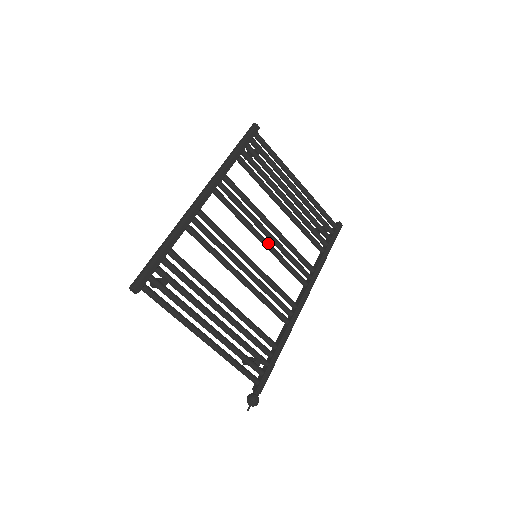
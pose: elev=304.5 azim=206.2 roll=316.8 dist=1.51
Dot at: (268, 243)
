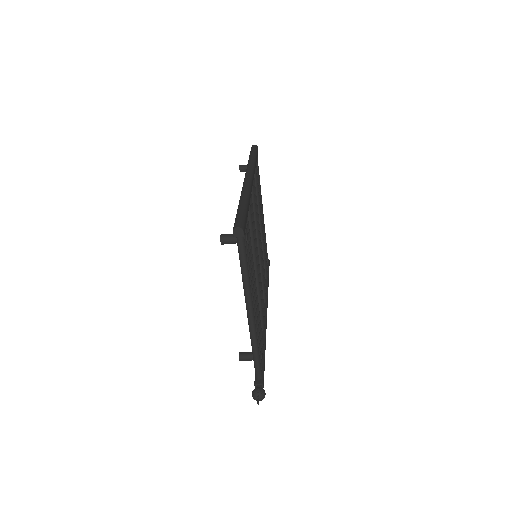
Dot at: (260, 249)
